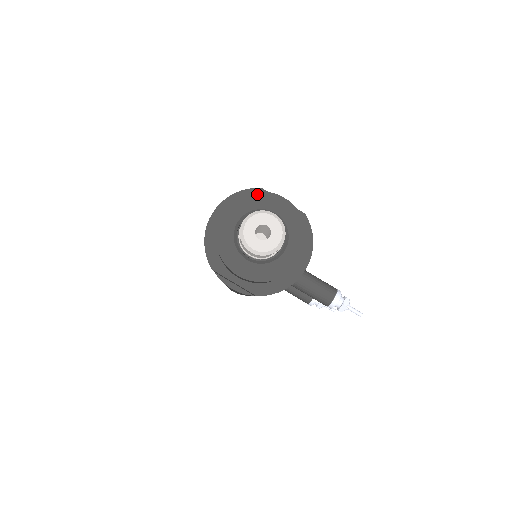
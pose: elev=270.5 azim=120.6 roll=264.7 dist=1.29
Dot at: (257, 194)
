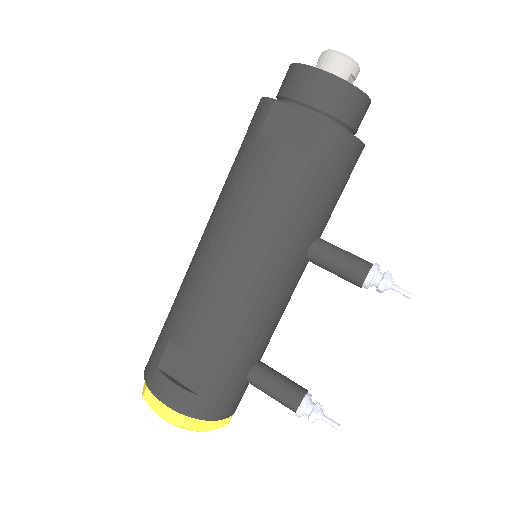
Dot at: occluded
